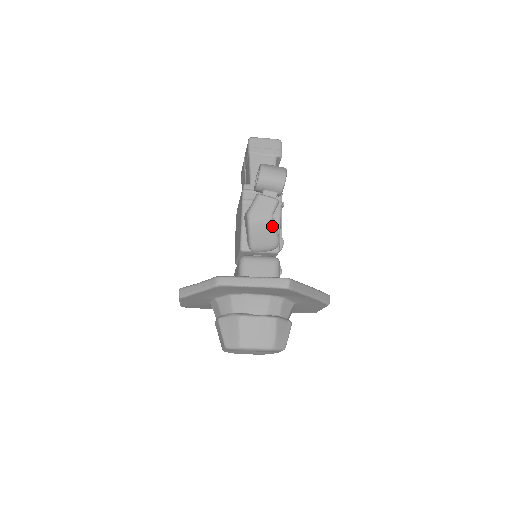
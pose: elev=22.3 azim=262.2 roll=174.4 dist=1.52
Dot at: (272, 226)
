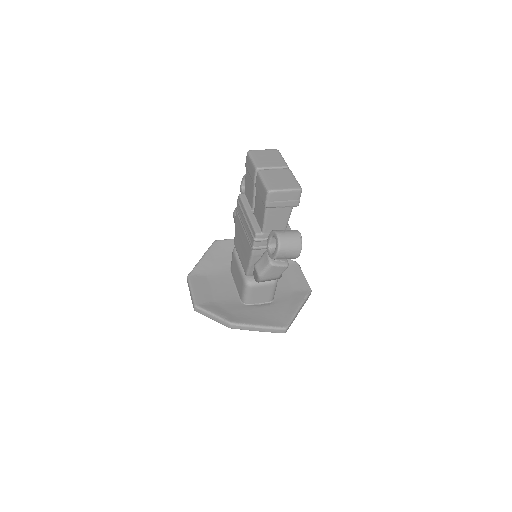
Dot at: (278, 278)
